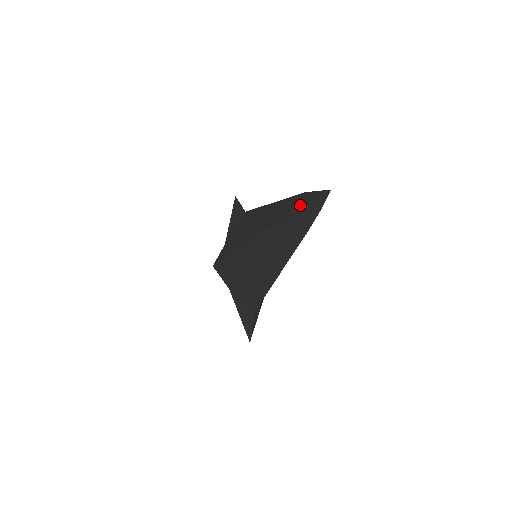
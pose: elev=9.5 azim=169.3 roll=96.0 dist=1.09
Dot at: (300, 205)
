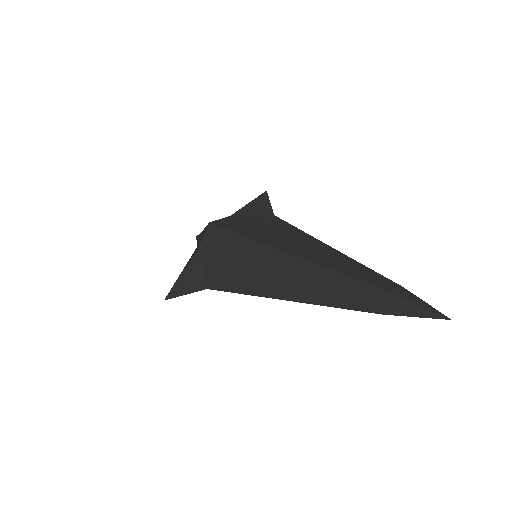
Dot at: (403, 297)
